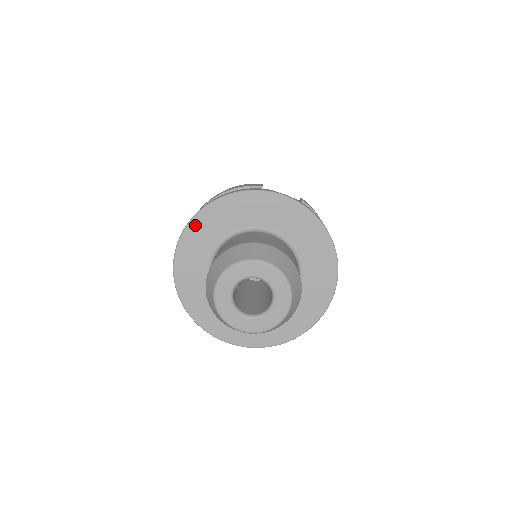
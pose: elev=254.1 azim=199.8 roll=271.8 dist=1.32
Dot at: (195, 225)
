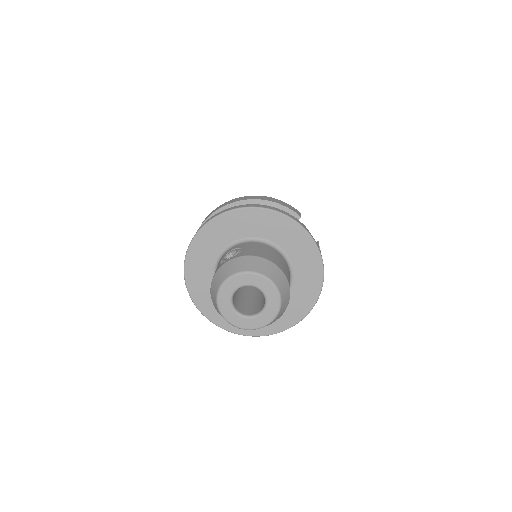
Dot at: (238, 214)
